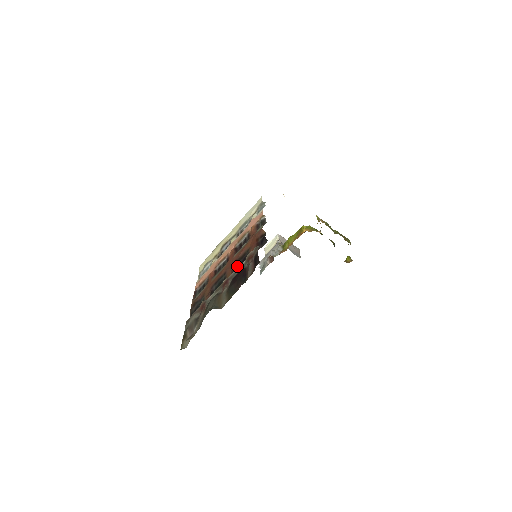
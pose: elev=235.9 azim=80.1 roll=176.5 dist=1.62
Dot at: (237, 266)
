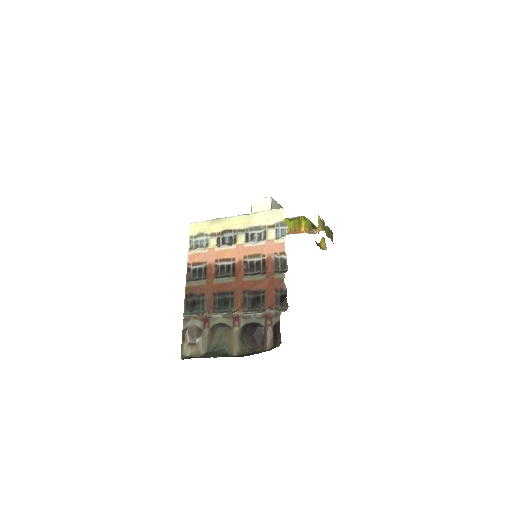
Dot at: (248, 300)
